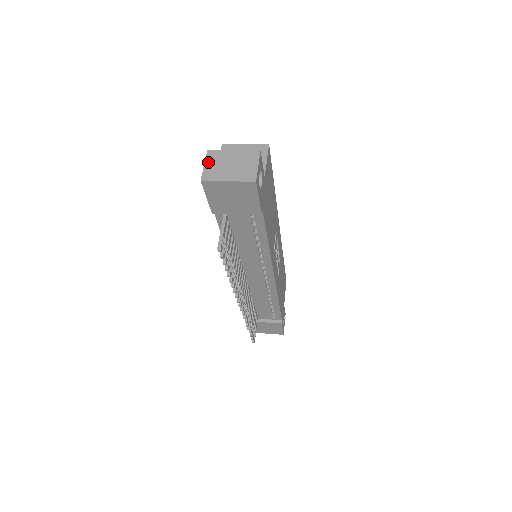
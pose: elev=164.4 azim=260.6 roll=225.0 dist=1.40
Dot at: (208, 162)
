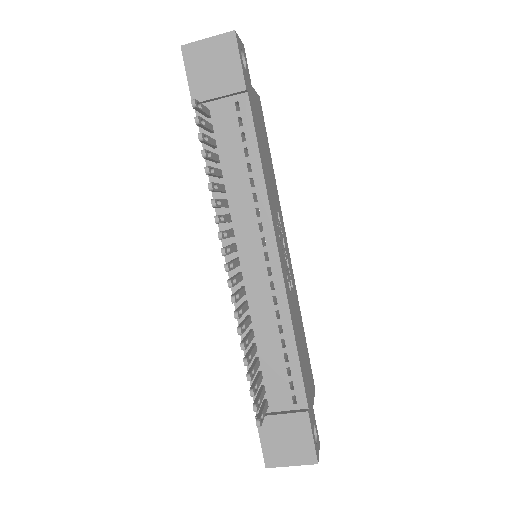
Dot at: occluded
